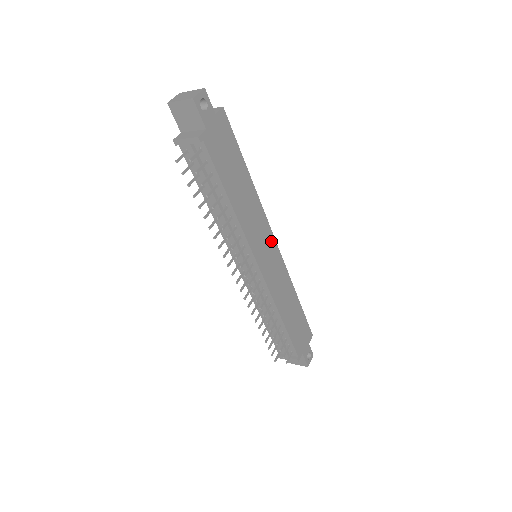
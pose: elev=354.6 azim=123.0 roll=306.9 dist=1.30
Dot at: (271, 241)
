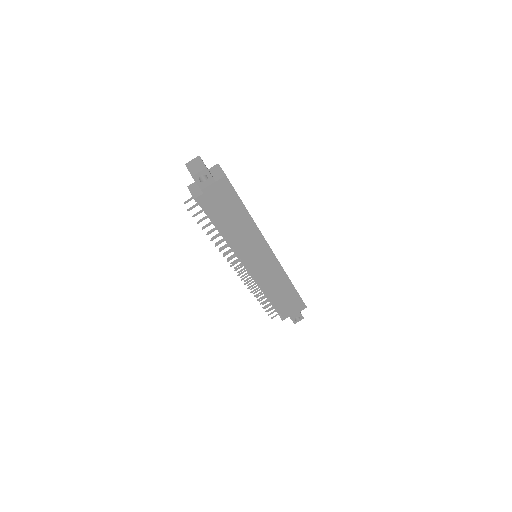
Dot at: (267, 253)
